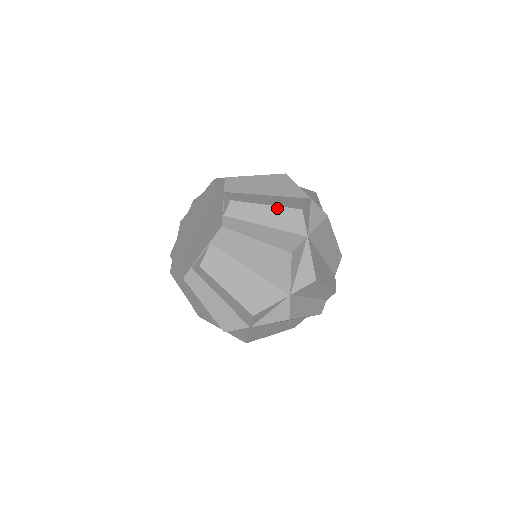
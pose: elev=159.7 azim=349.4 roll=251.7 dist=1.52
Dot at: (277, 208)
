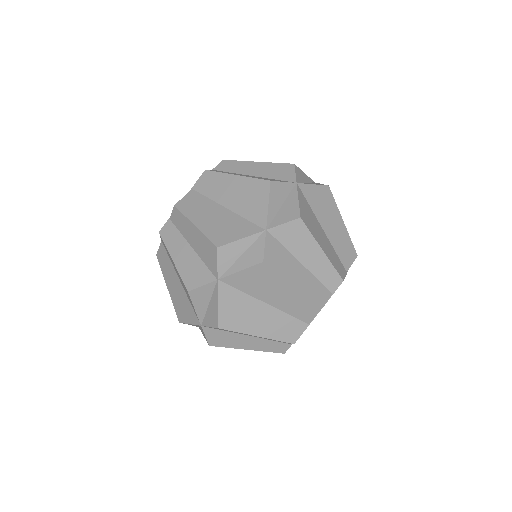
Dot at: (268, 164)
